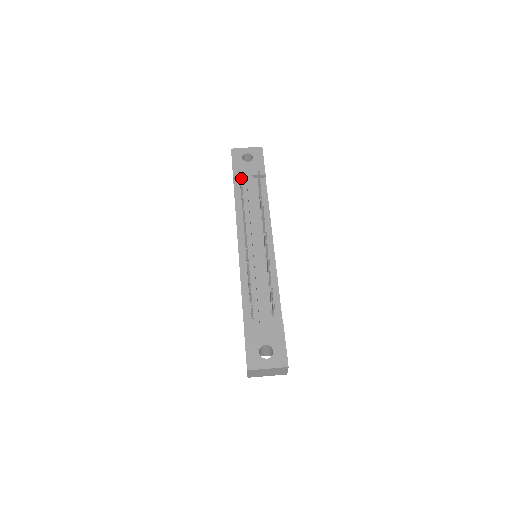
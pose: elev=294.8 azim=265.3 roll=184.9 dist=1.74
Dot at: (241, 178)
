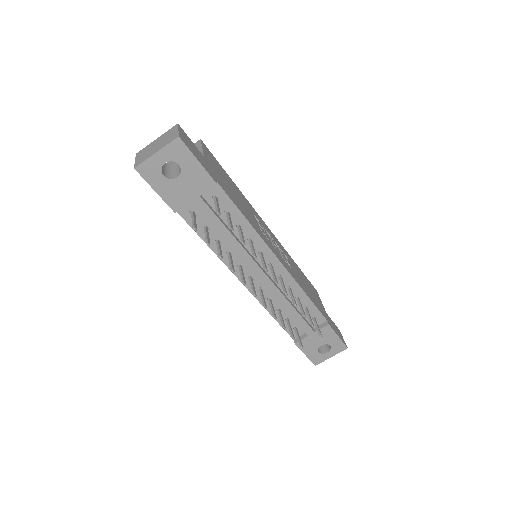
Dot at: (195, 225)
